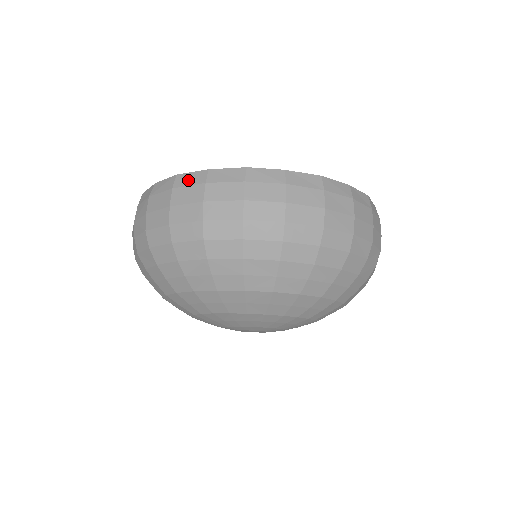
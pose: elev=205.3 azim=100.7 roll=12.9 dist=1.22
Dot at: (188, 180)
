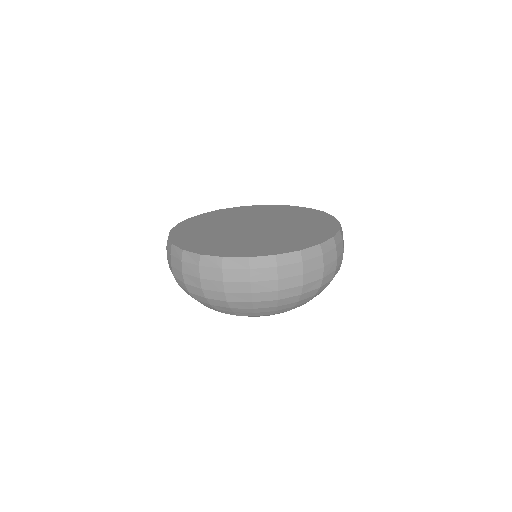
Dot at: (175, 253)
